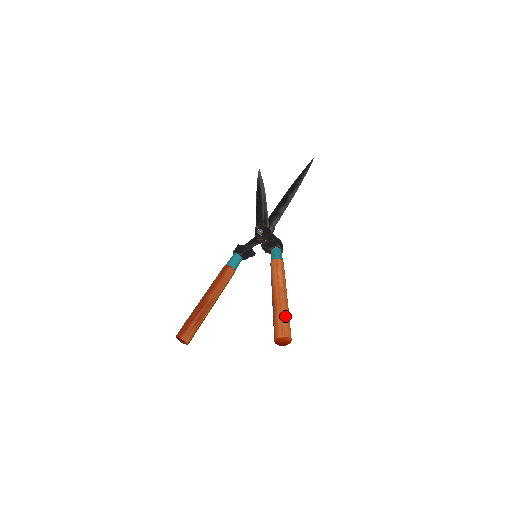
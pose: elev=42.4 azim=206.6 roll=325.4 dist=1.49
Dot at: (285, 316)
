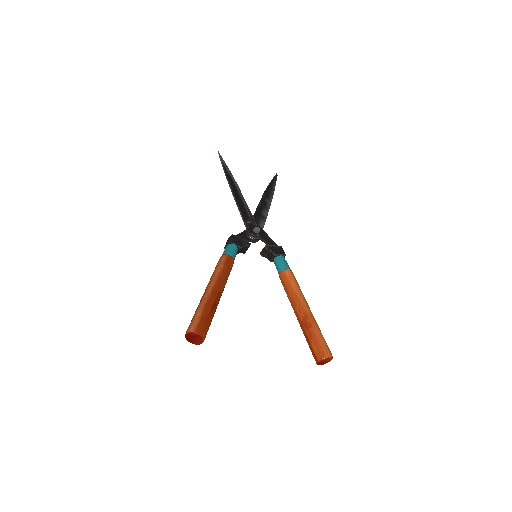
Dot at: occluded
